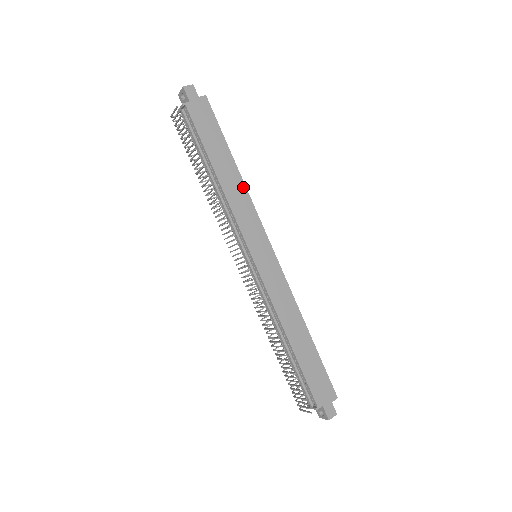
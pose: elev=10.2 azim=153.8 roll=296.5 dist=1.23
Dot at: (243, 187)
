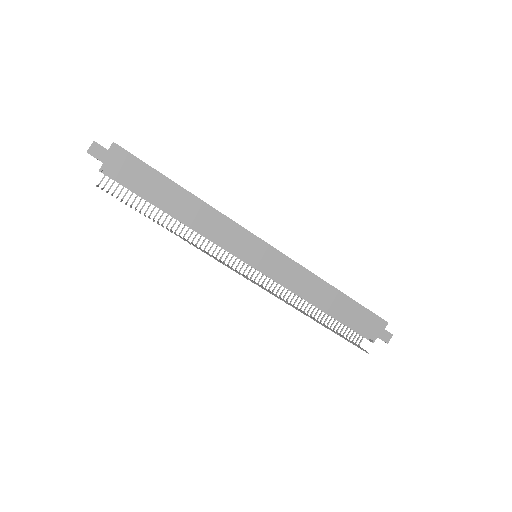
Dot at: (207, 207)
